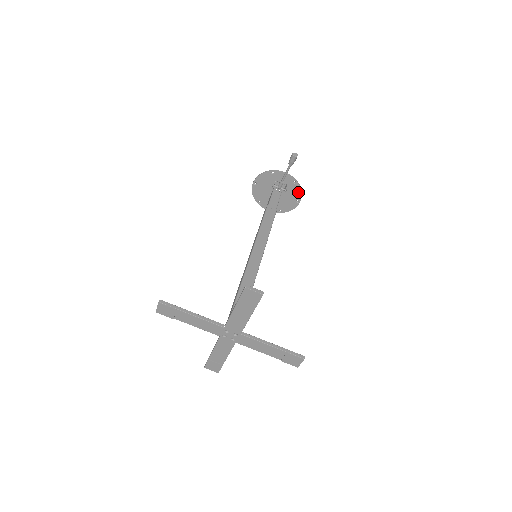
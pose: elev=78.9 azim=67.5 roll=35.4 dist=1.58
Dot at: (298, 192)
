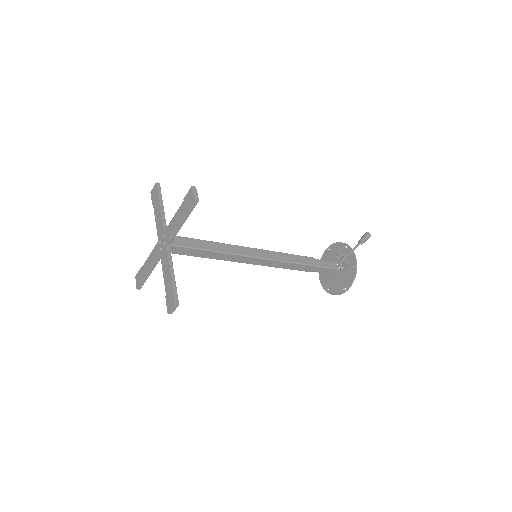
Dot at: (351, 279)
